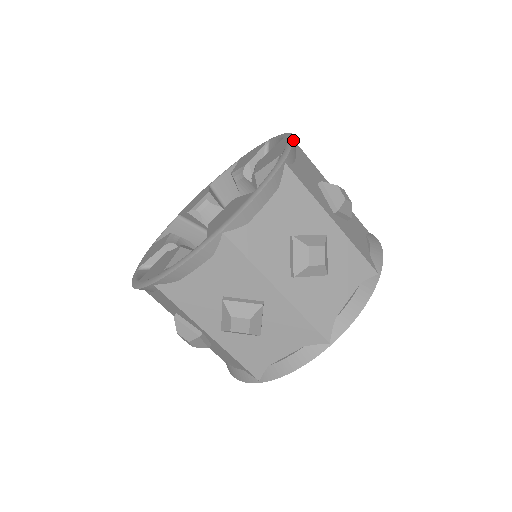
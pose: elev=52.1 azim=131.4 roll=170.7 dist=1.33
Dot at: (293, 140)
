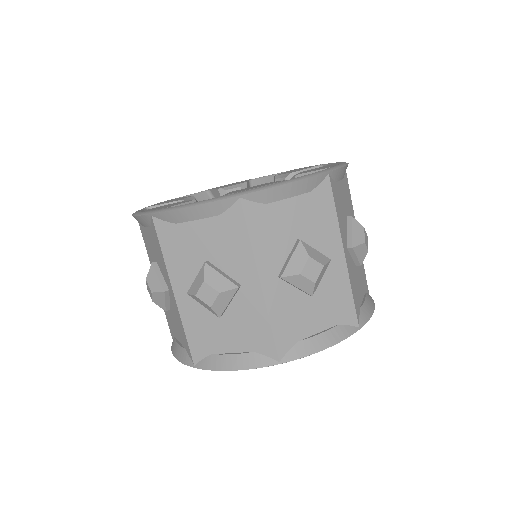
Dot at: (346, 164)
